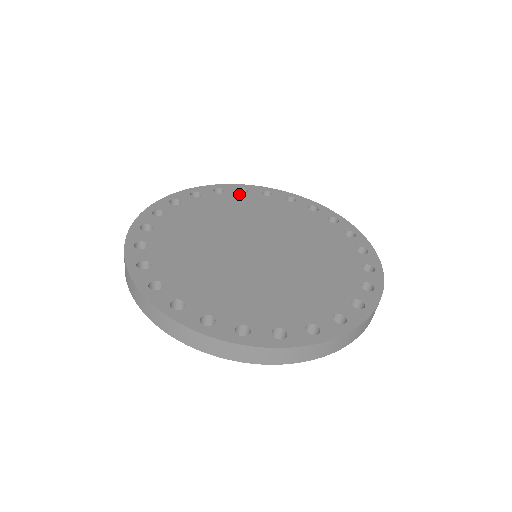
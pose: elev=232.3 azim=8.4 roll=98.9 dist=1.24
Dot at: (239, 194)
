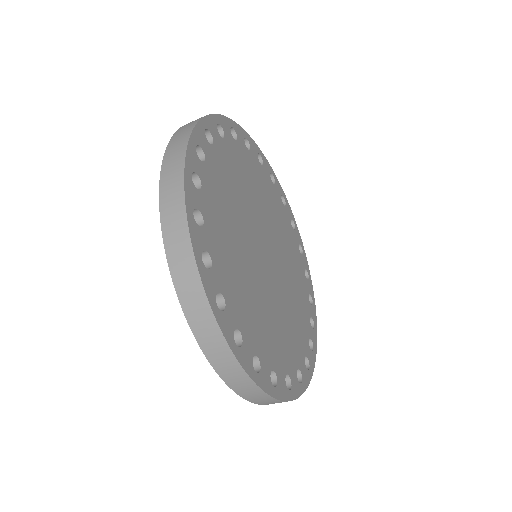
Dot at: (281, 199)
